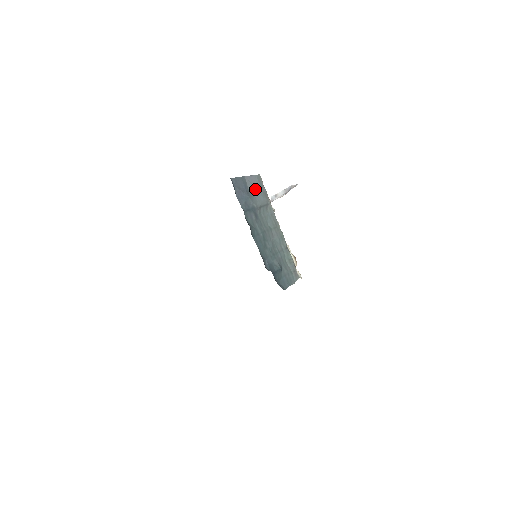
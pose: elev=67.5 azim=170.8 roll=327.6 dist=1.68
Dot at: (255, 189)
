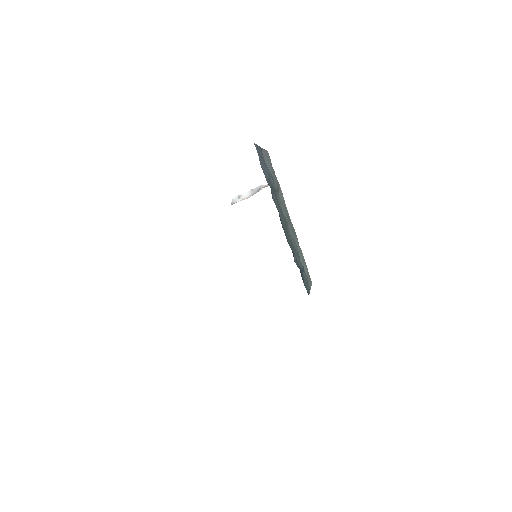
Dot at: (269, 166)
